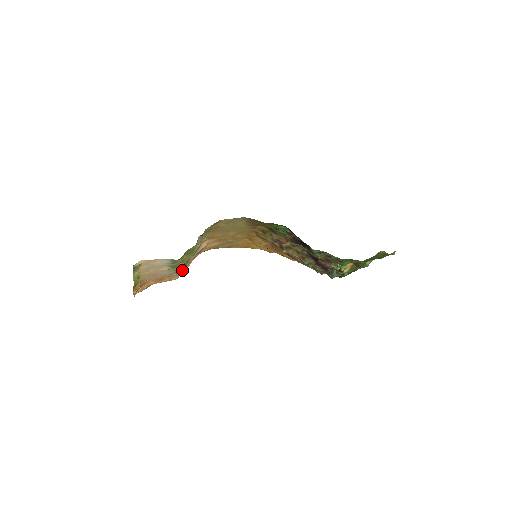
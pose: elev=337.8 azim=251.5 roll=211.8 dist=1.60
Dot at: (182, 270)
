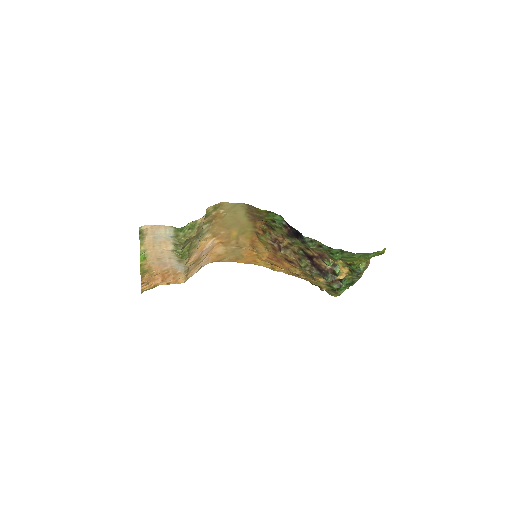
Dot at: (188, 269)
